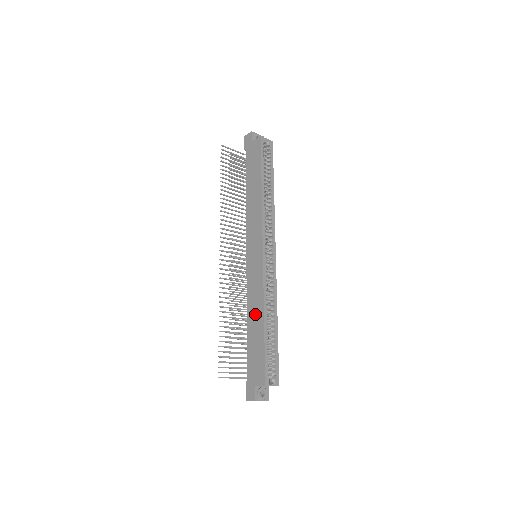
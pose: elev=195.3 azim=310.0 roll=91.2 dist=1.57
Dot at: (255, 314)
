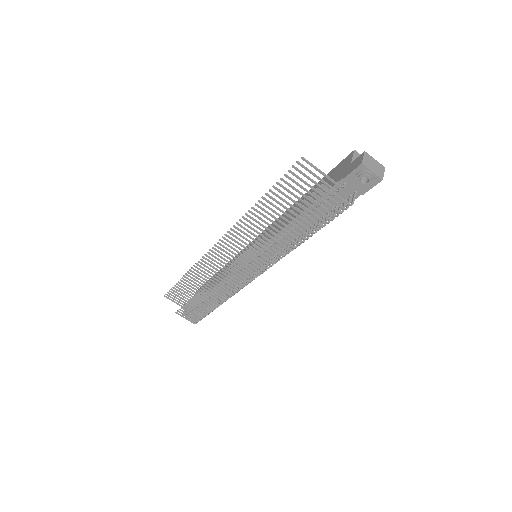
Dot at: occluded
